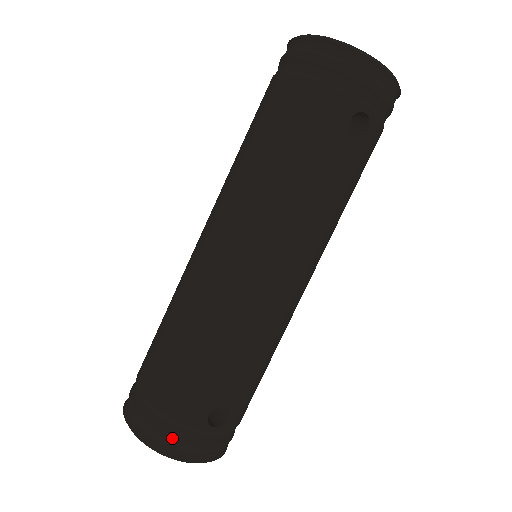
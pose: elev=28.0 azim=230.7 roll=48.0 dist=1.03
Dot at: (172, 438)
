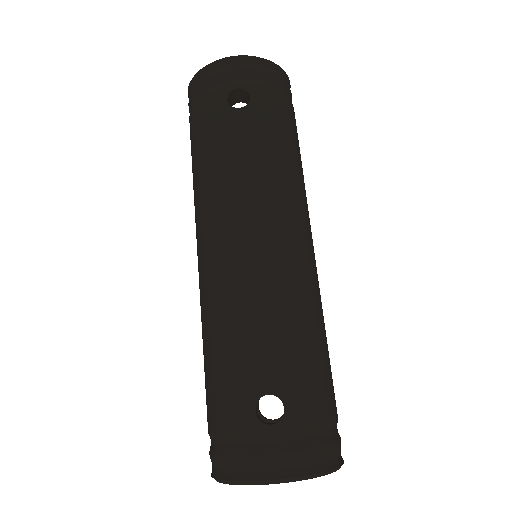
Dot at: (235, 457)
